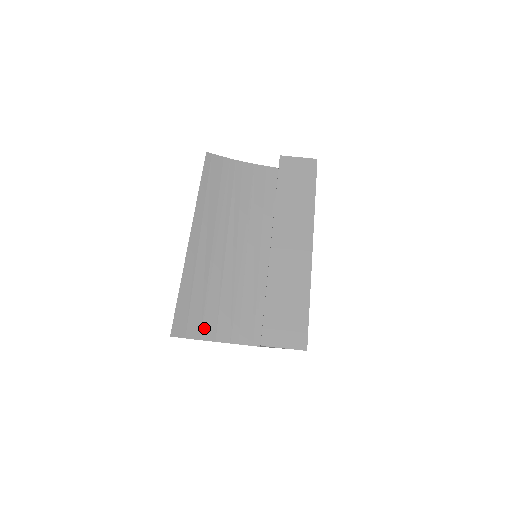
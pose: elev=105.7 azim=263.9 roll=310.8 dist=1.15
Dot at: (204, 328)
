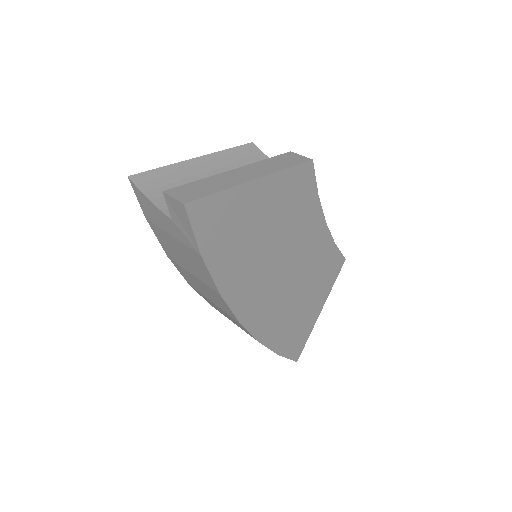
Dot at: (151, 191)
